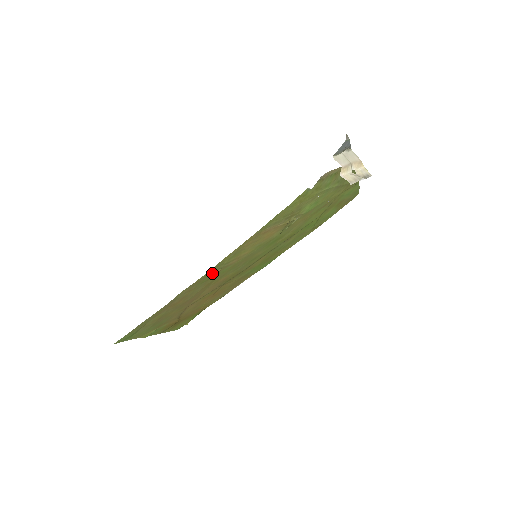
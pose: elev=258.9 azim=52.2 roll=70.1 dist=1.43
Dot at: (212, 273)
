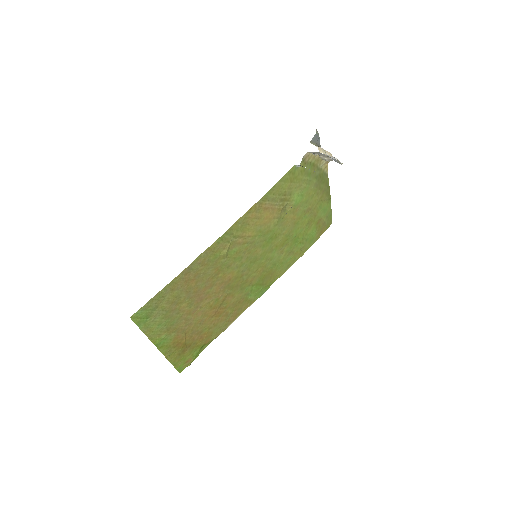
Dot at: (223, 245)
